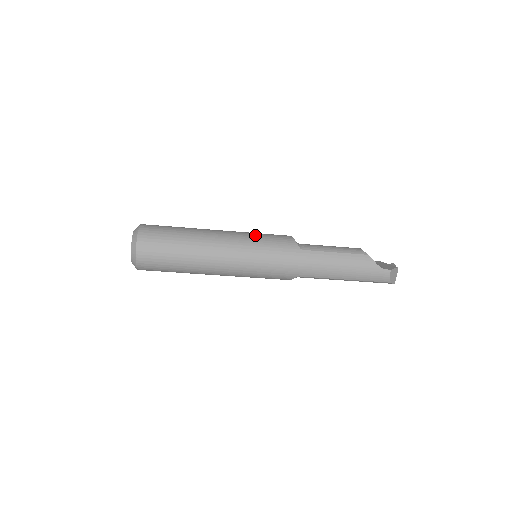
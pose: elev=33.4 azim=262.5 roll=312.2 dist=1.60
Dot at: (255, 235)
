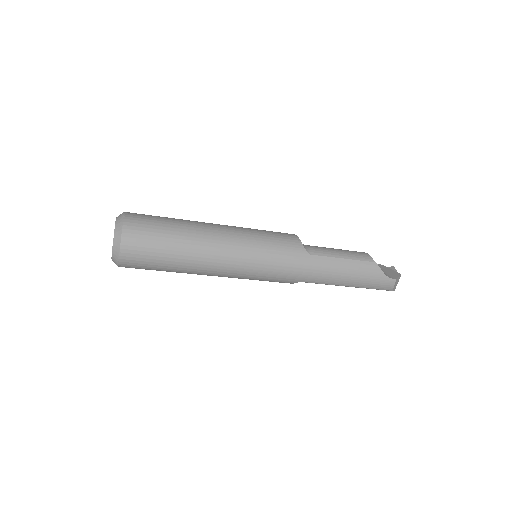
Dot at: (258, 234)
